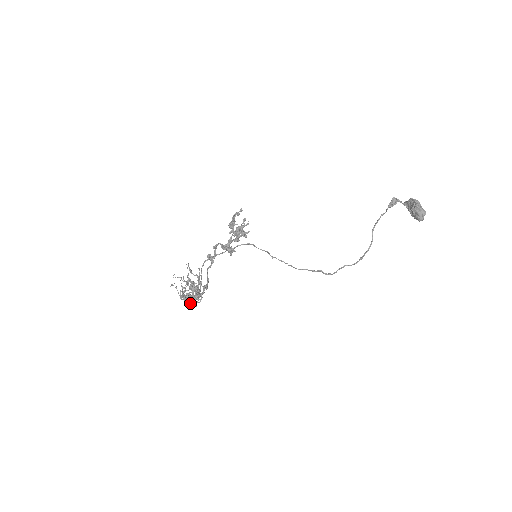
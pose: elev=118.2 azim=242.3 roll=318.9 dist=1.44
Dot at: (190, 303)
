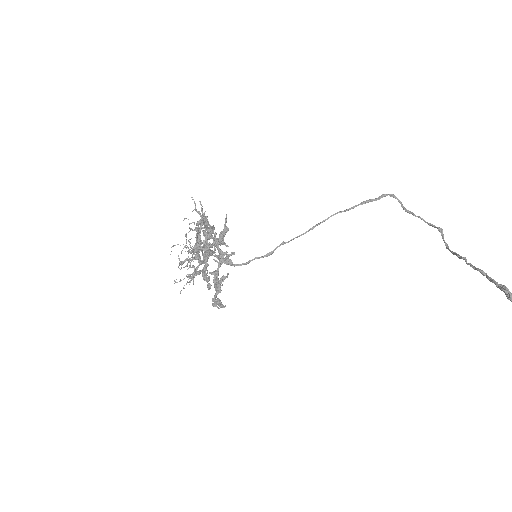
Dot at: (203, 235)
